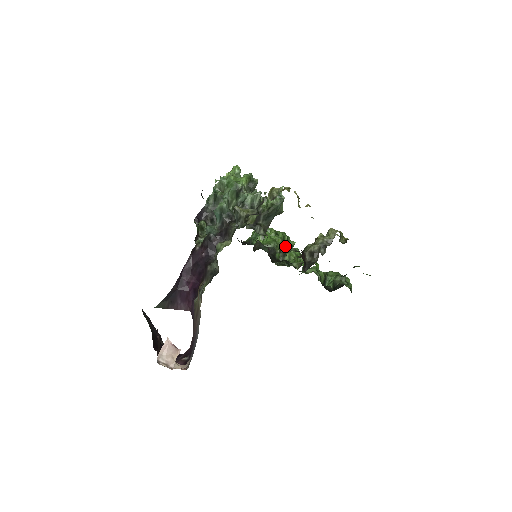
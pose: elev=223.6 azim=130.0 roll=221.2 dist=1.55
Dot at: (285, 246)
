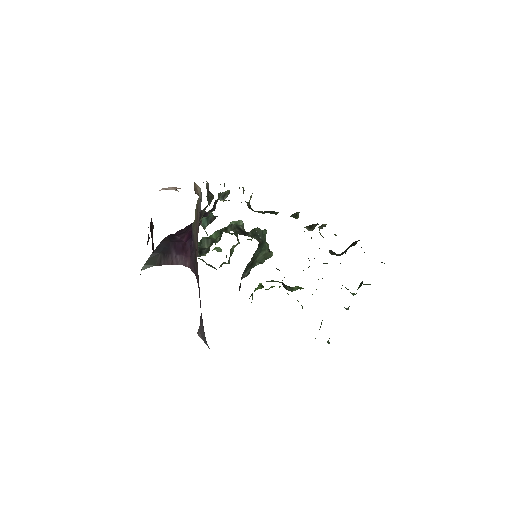
Dot at: occluded
